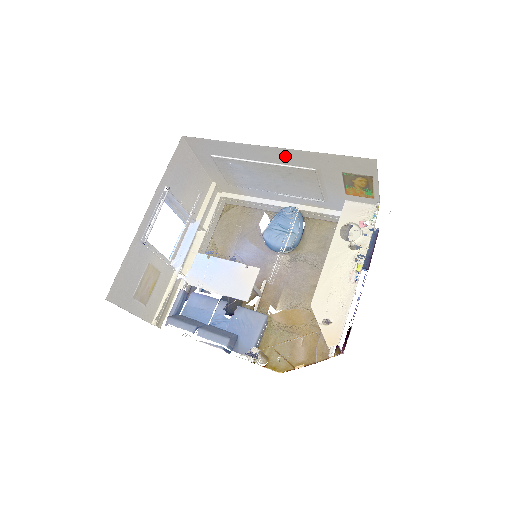
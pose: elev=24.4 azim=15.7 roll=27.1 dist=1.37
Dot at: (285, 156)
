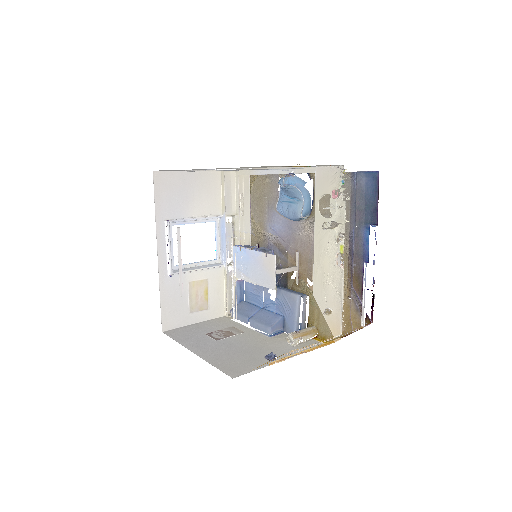
Dot at: occluded
